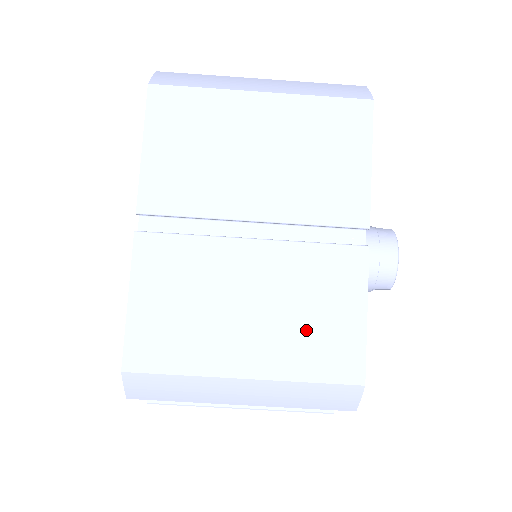
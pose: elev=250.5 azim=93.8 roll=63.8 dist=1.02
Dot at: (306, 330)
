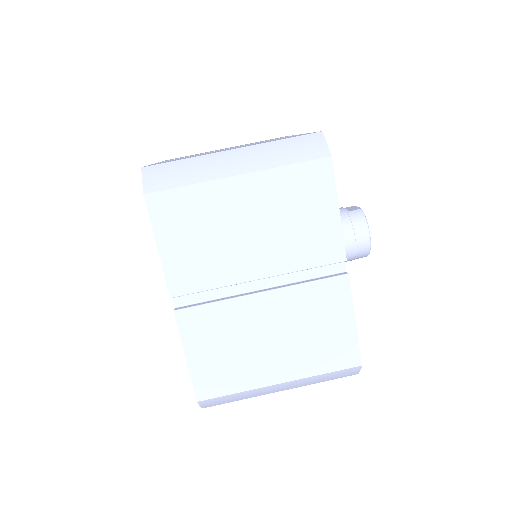
Dot at: (315, 343)
